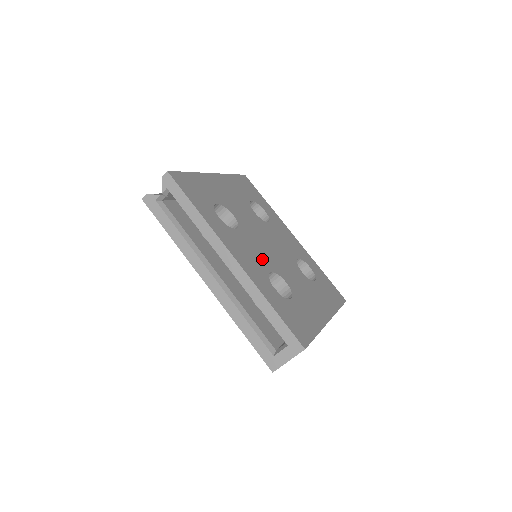
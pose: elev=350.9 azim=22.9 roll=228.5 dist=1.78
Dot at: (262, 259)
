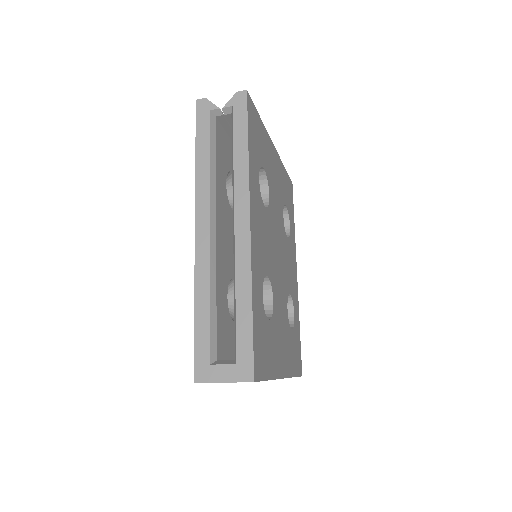
Dot at: (268, 257)
